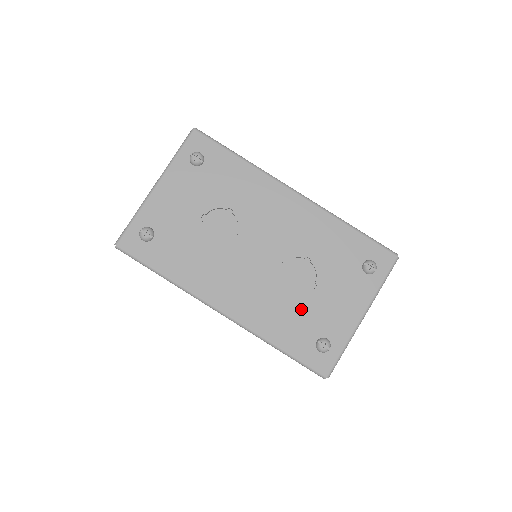
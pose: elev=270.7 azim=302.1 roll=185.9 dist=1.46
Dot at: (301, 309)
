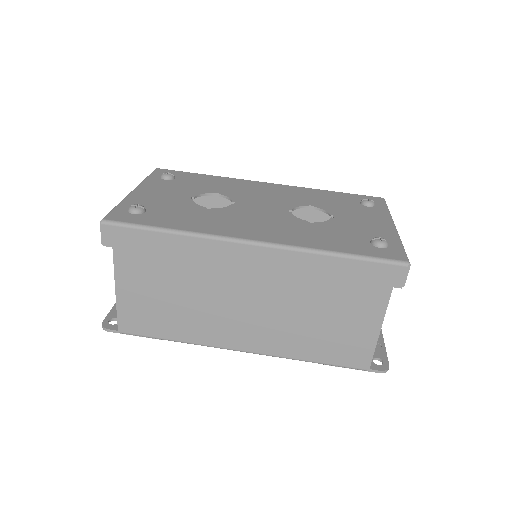
Dot at: (333, 229)
